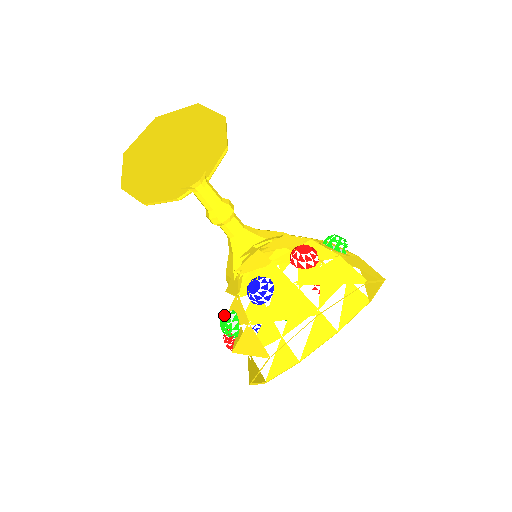
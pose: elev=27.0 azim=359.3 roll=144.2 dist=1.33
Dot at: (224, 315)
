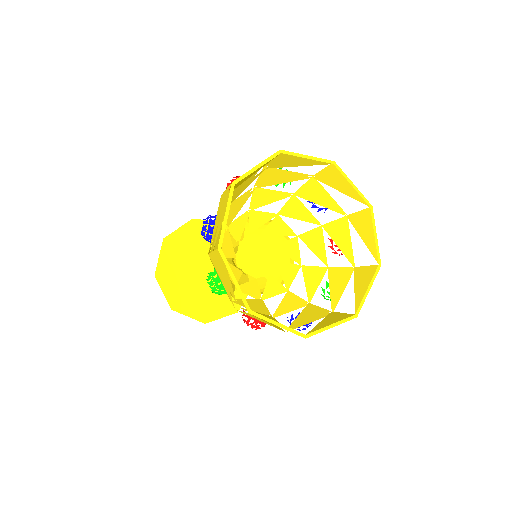
Dot at: (215, 285)
